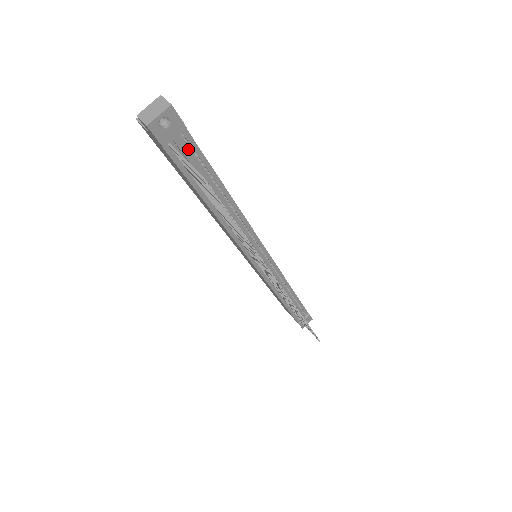
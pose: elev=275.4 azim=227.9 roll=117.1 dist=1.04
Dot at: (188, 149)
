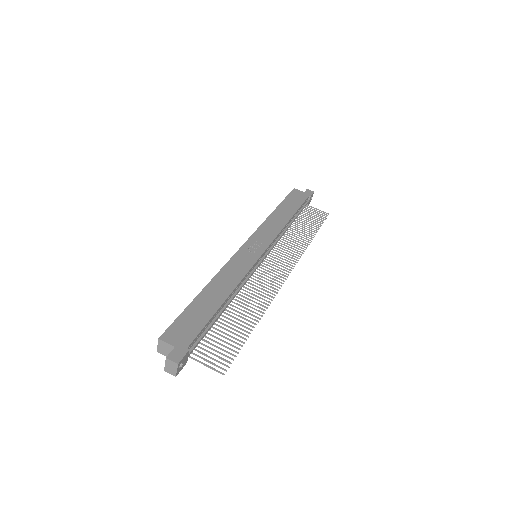
Dot at: (195, 342)
